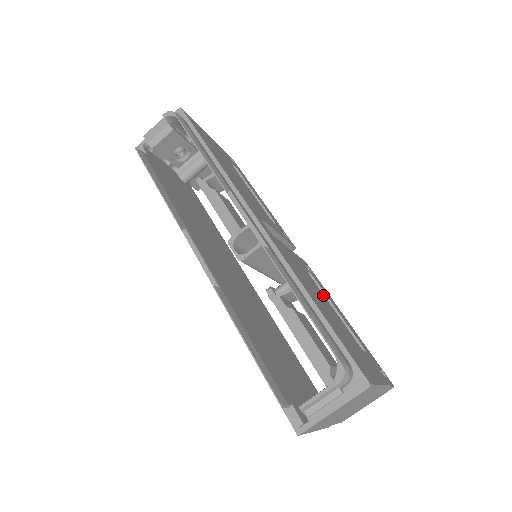
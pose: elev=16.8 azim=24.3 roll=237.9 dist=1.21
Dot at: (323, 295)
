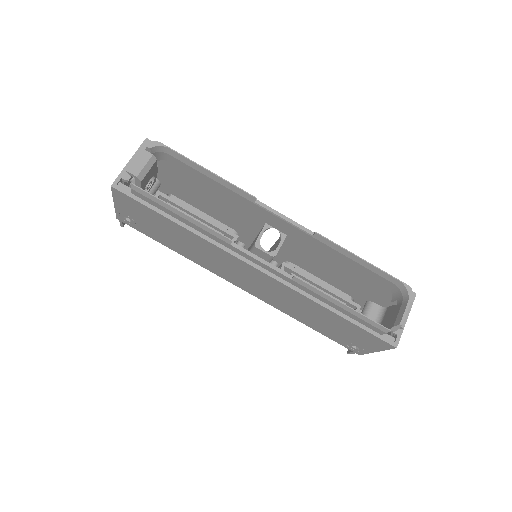
Dot at: occluded
